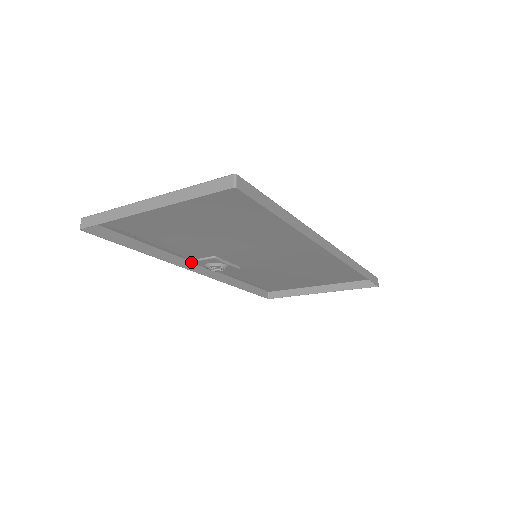
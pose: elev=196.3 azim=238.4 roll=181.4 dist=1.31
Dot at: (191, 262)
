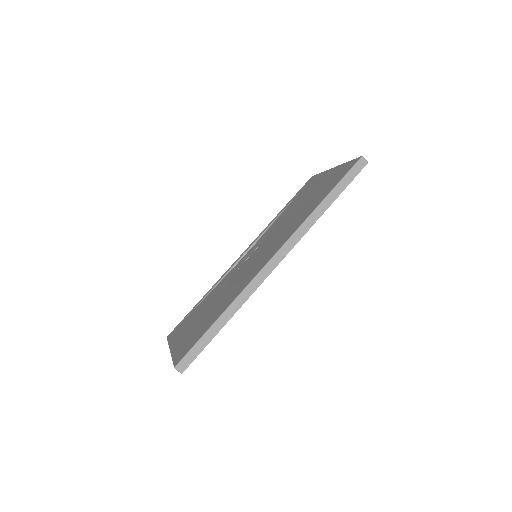
Dot at: occluded
